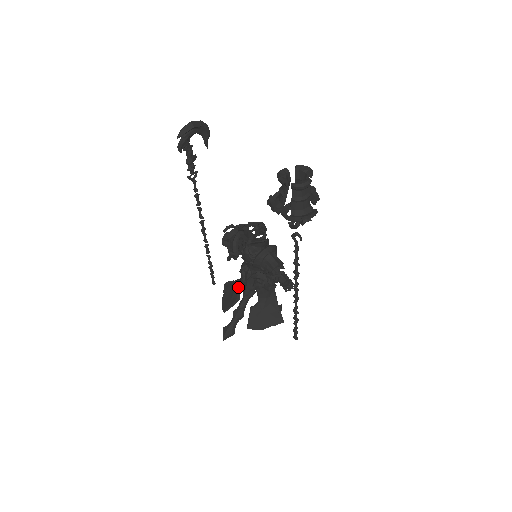
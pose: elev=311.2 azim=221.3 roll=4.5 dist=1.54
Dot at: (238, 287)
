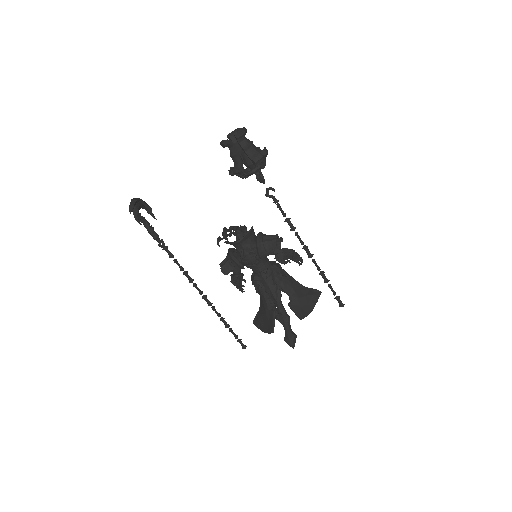
Dot at: (265, 306)
